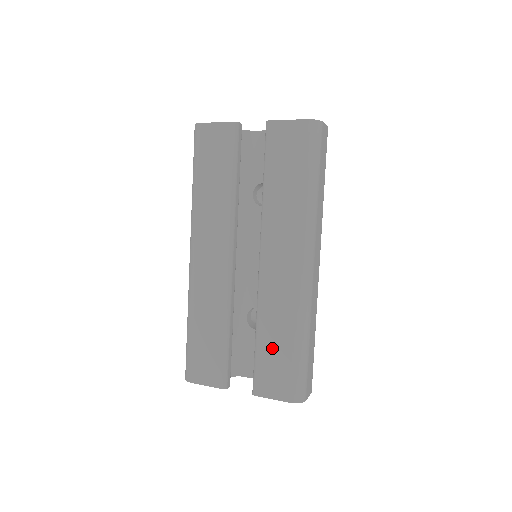
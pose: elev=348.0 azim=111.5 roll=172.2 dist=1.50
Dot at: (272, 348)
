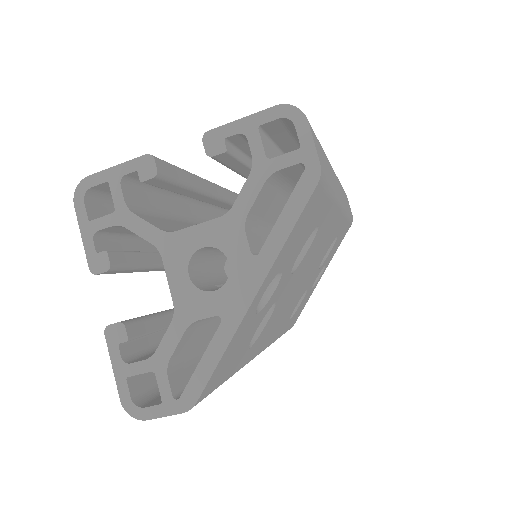
Dot at: occluded
